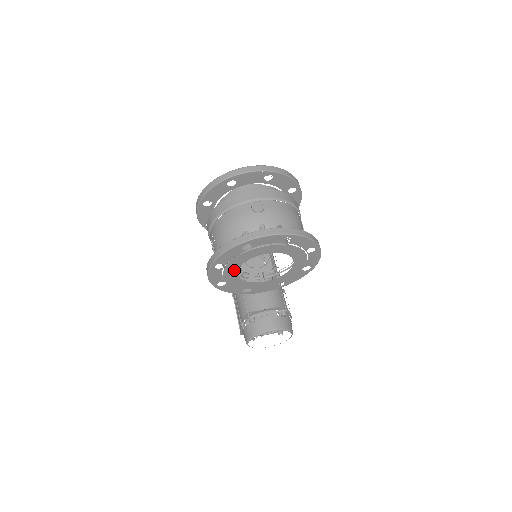
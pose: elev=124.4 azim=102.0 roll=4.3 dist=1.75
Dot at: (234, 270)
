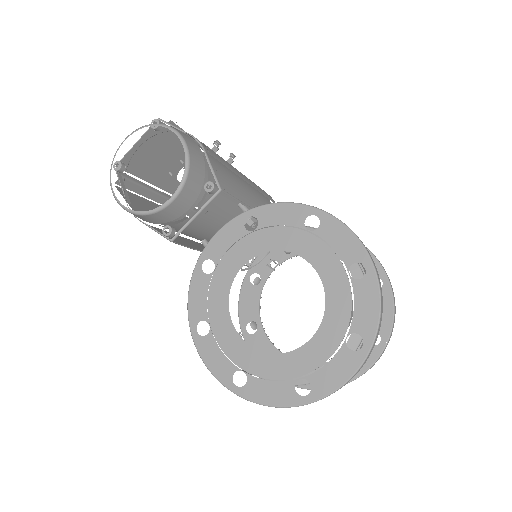
Dot at: occluded
